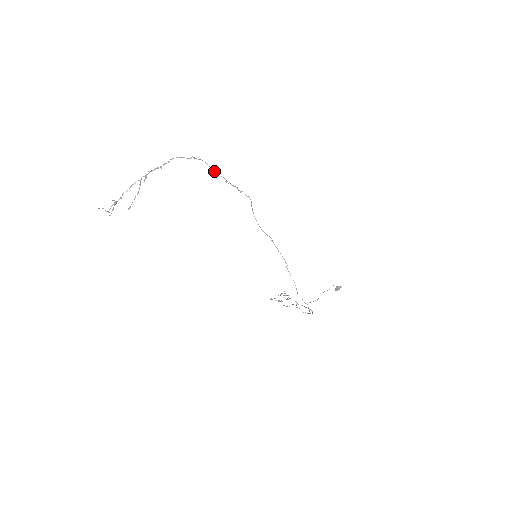
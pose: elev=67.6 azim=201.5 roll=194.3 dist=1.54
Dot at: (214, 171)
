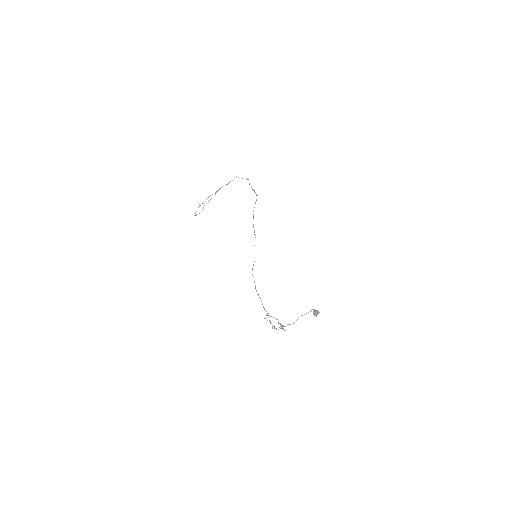
Dot at: occluded
